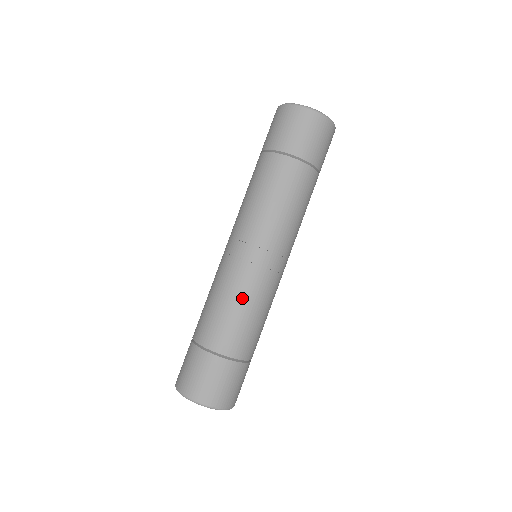
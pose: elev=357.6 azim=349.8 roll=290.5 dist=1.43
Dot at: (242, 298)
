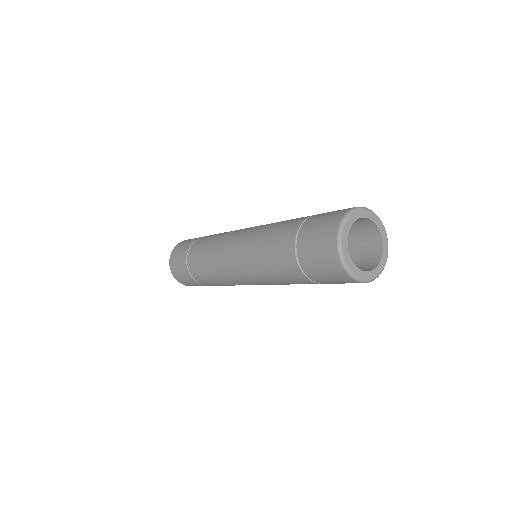
Dot at: (217, 276)
